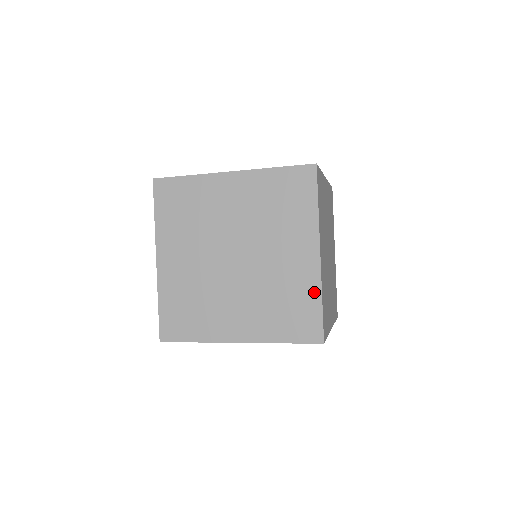
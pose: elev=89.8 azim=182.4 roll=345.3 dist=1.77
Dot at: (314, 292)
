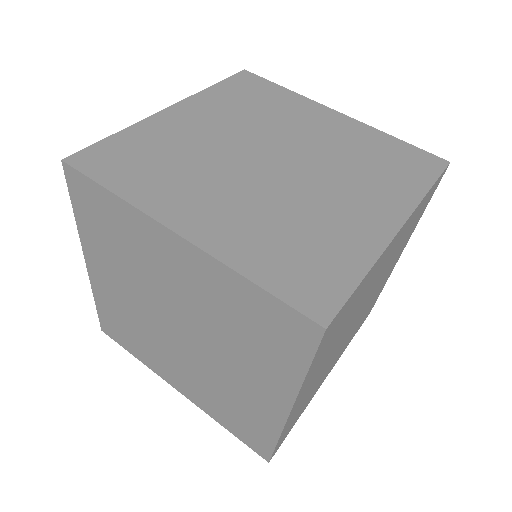
Dot at: (379, 136)
